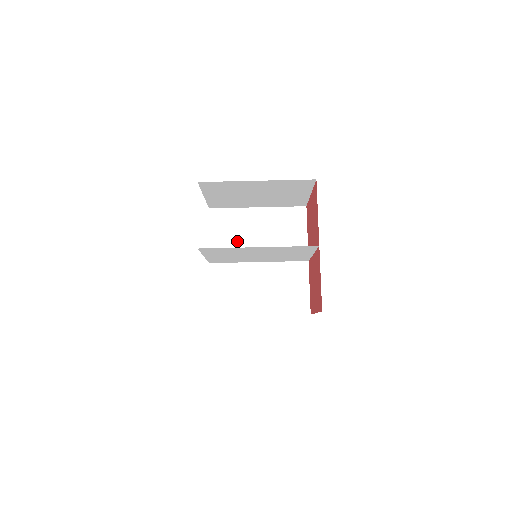
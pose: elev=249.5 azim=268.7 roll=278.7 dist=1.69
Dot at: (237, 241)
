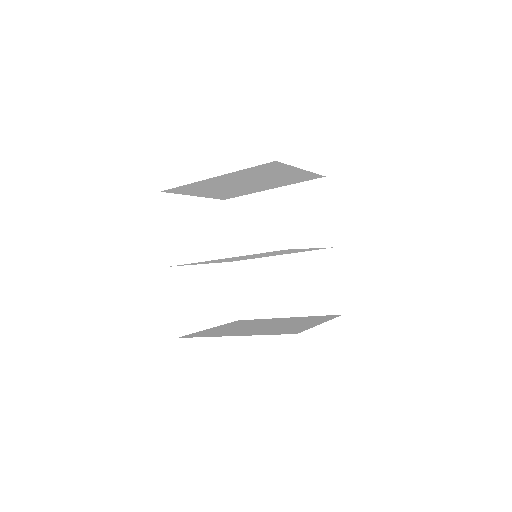
Dot at: (255, 233)
